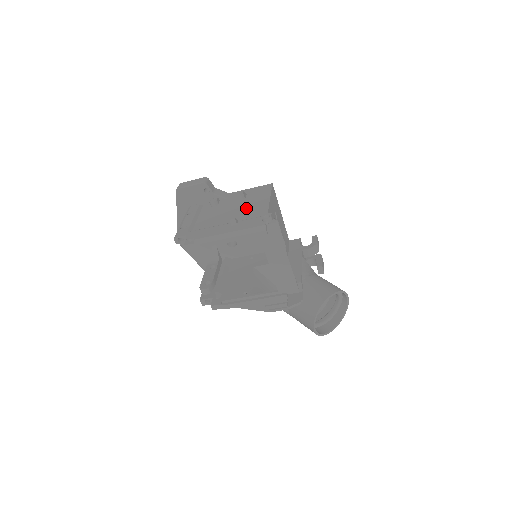
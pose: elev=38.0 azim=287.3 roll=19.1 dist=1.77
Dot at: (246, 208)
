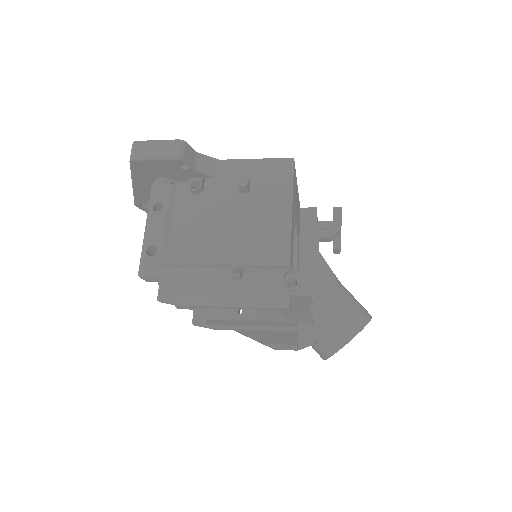
Dot at: (253, 225)
